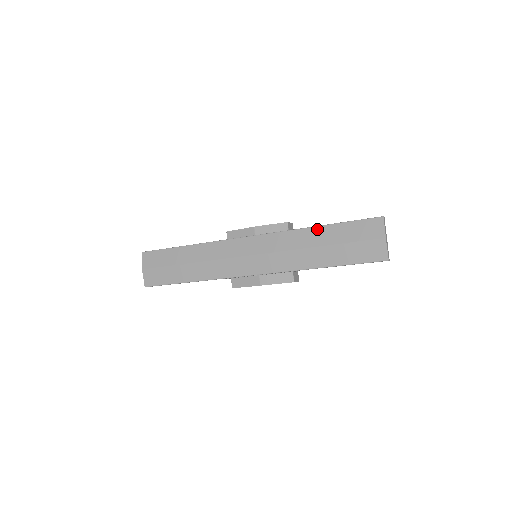
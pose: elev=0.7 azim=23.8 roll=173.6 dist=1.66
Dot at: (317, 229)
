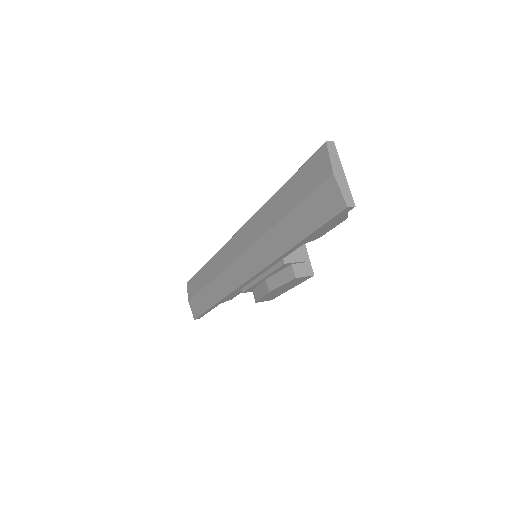
Dot at: (275, 197)
